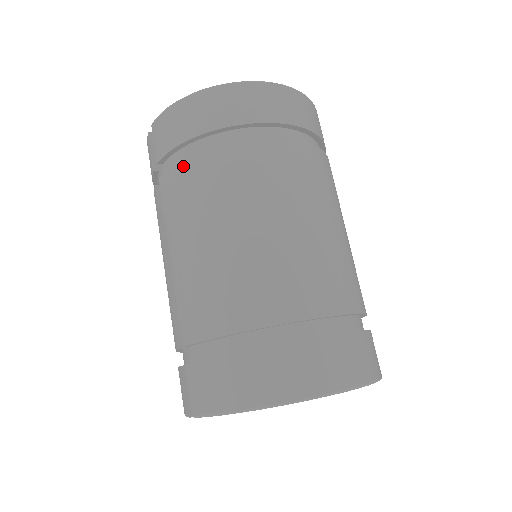
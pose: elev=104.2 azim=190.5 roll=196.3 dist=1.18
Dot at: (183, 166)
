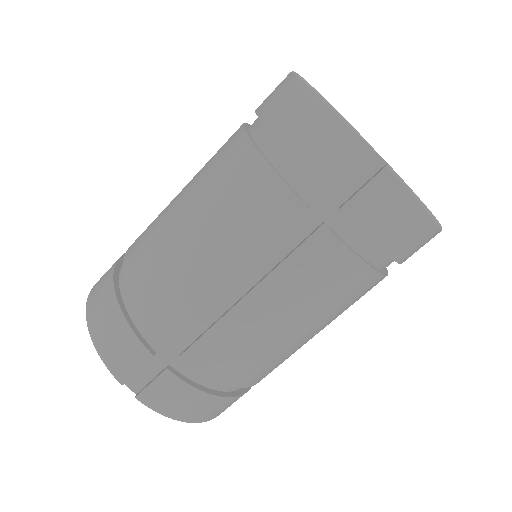
Dot at: (352, 263)
